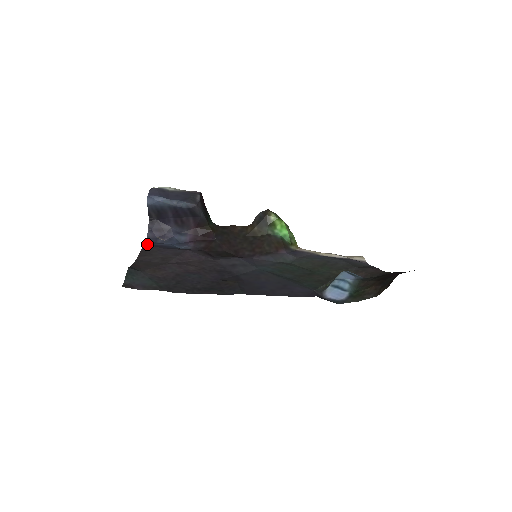
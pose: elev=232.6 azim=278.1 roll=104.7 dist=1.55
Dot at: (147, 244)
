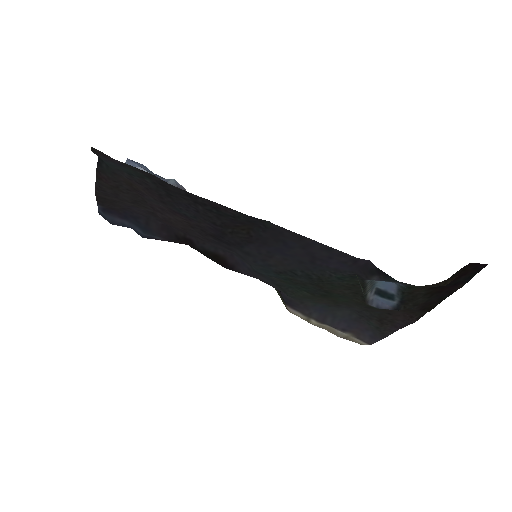
Dot at: (102, 209)
